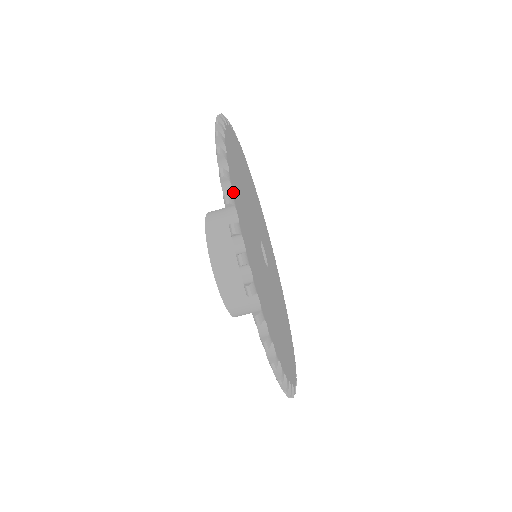
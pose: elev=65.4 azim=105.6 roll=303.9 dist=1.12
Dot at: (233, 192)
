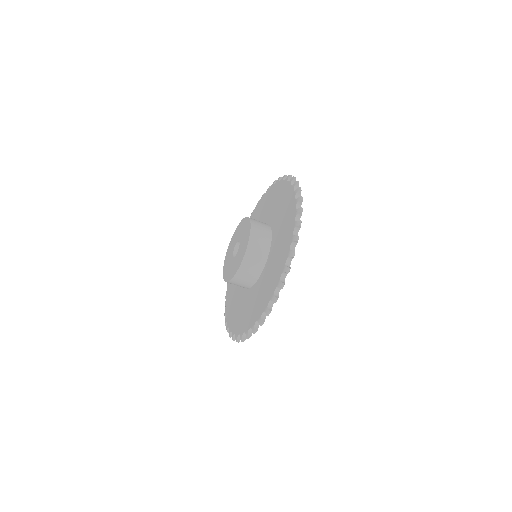
Dot at: occluded
